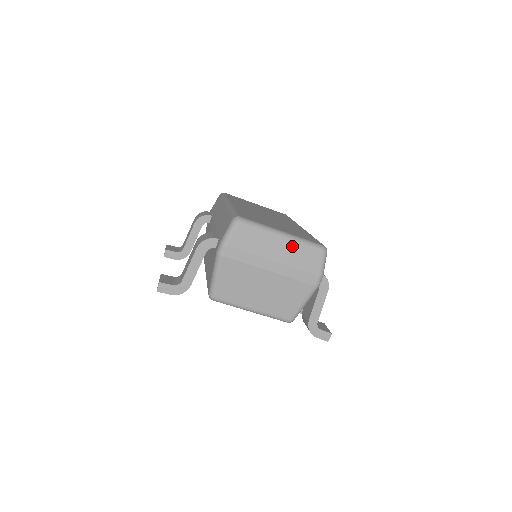
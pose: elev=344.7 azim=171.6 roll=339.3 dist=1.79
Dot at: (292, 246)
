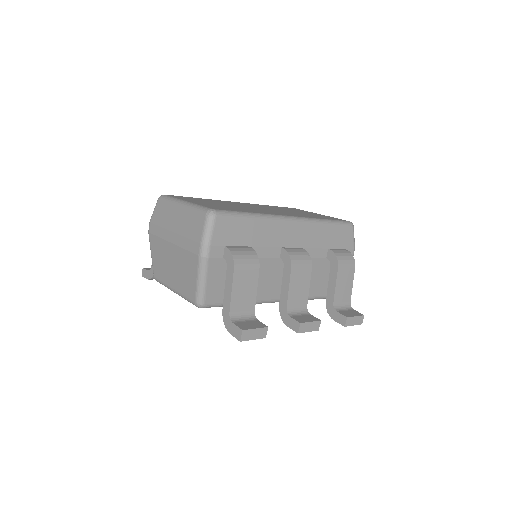
Dot at: (185, 213)
